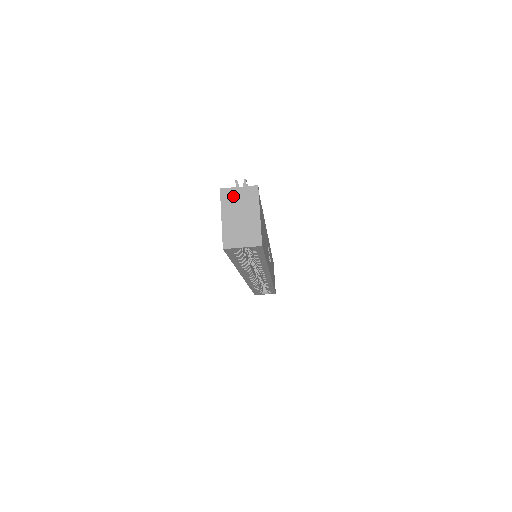
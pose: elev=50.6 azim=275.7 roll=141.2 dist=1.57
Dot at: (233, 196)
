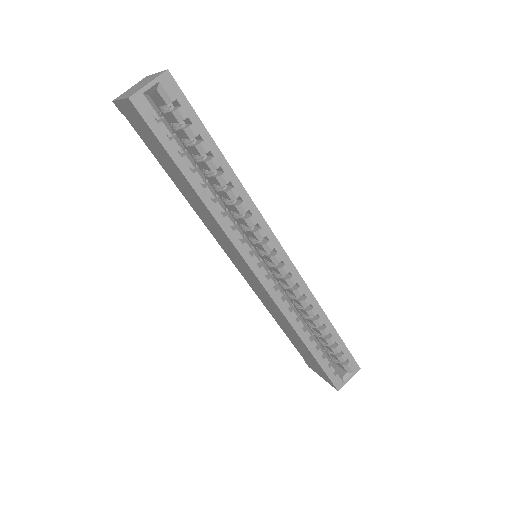
Dot at: (126, 92)
